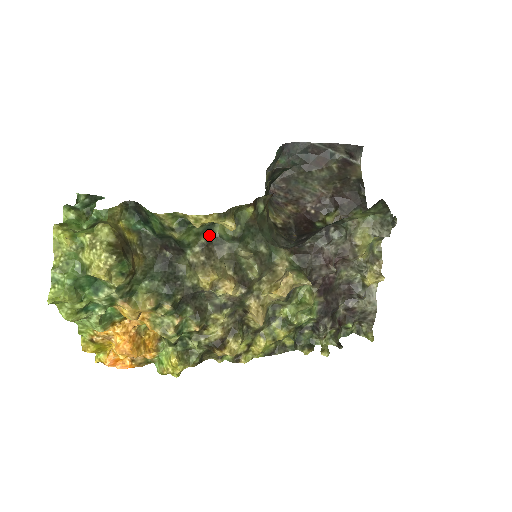
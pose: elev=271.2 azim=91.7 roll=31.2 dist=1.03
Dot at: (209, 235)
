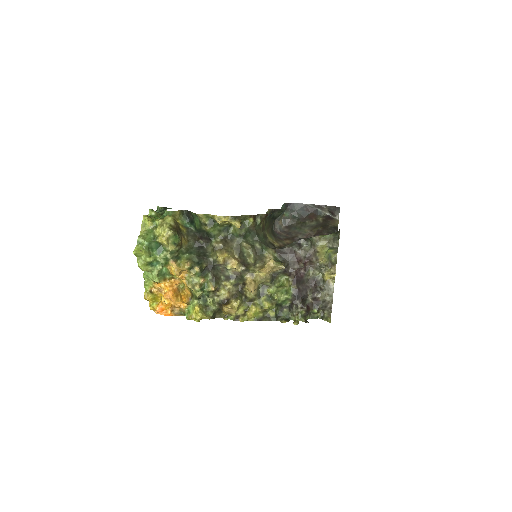
Dot at: (226, 233)
